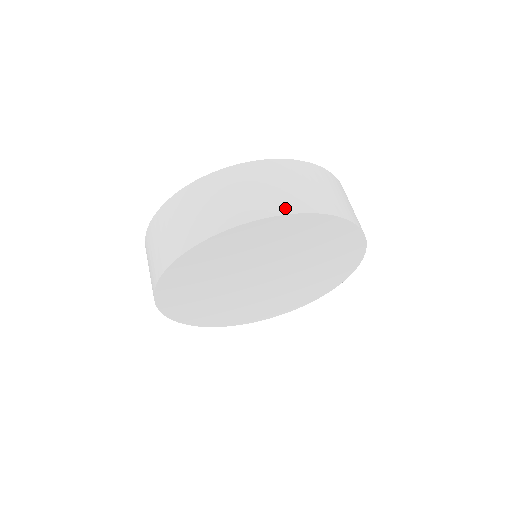
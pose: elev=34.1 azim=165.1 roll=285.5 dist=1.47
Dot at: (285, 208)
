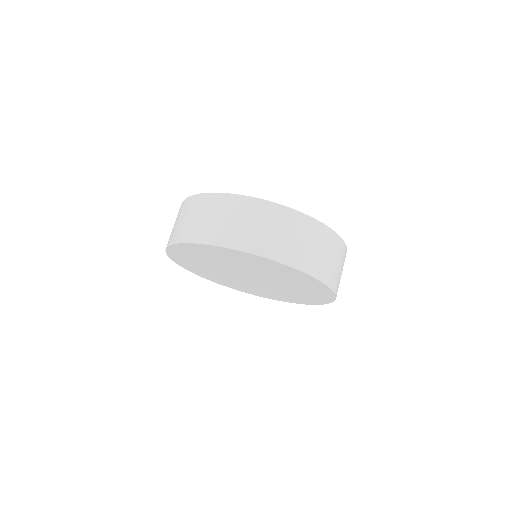
Dot at: (251, 247)
